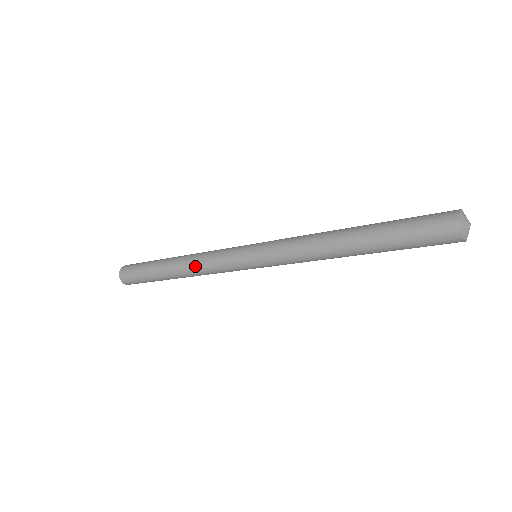
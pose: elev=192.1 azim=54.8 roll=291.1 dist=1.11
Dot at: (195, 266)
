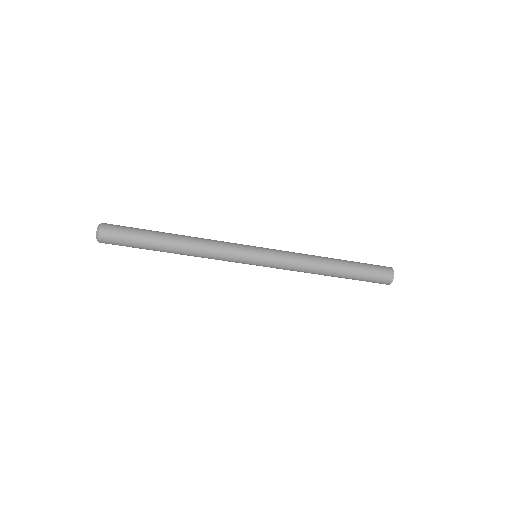
Dot at: (203, 245)
